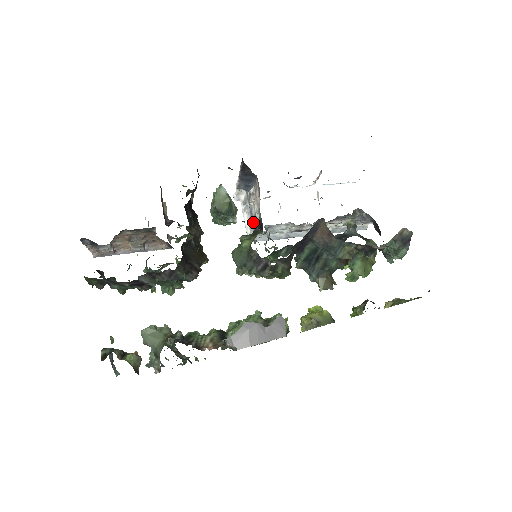
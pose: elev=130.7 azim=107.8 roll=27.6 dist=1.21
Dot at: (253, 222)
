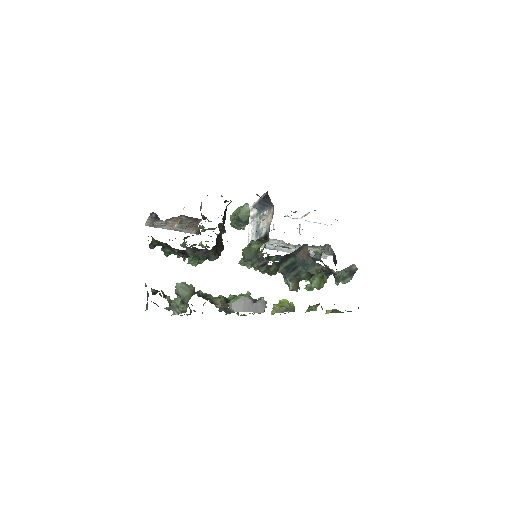
Dot at: (258, 233)
